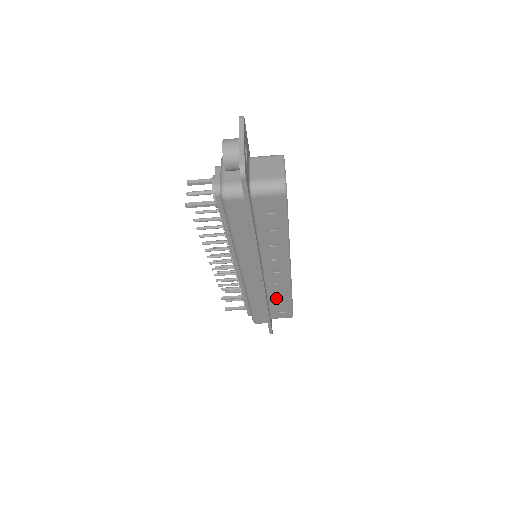
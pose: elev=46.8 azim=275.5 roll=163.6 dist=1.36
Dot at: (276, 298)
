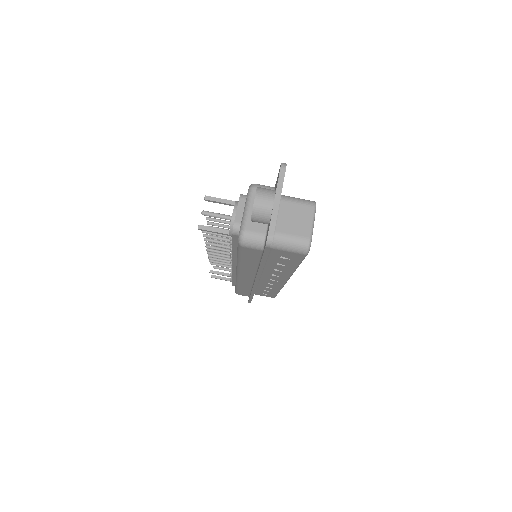
Dot at: (264, 288)
